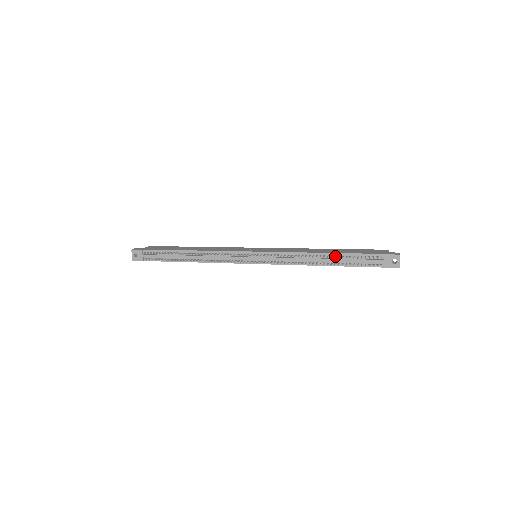
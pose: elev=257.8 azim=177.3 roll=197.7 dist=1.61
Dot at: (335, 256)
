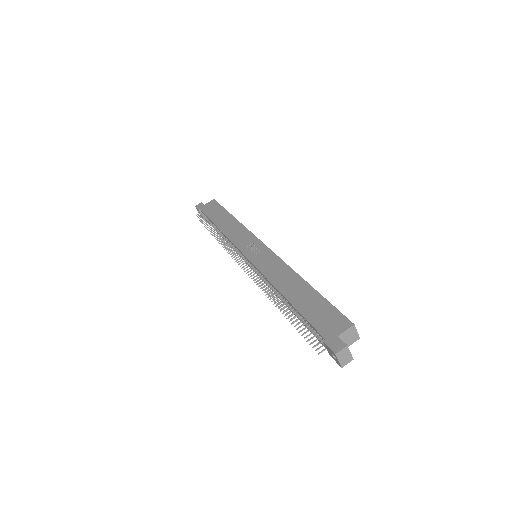
Dot at: (289, 307)
